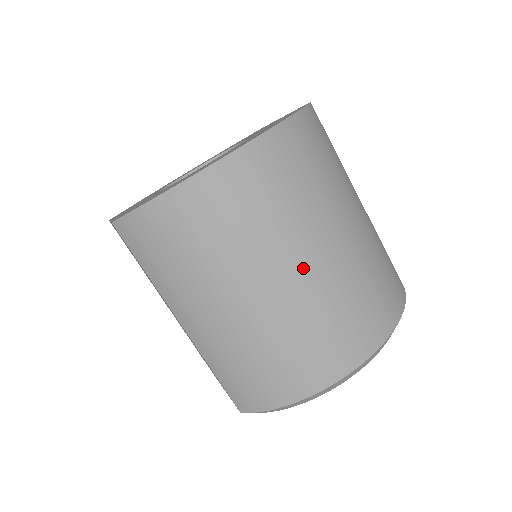
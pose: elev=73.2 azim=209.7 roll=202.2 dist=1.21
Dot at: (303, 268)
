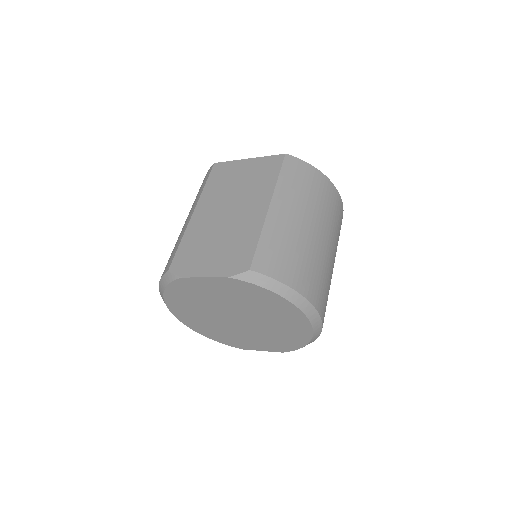
Dot at: (331, 252)
